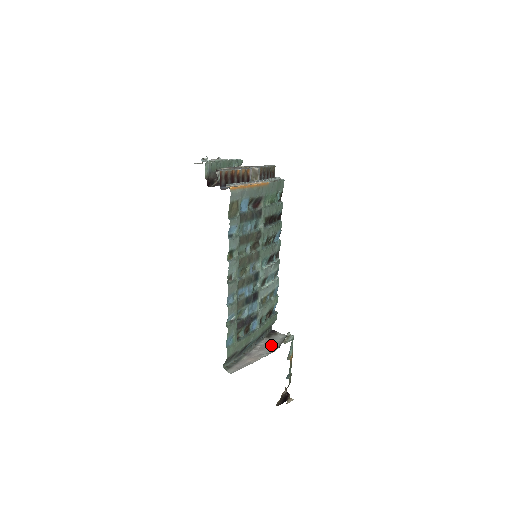
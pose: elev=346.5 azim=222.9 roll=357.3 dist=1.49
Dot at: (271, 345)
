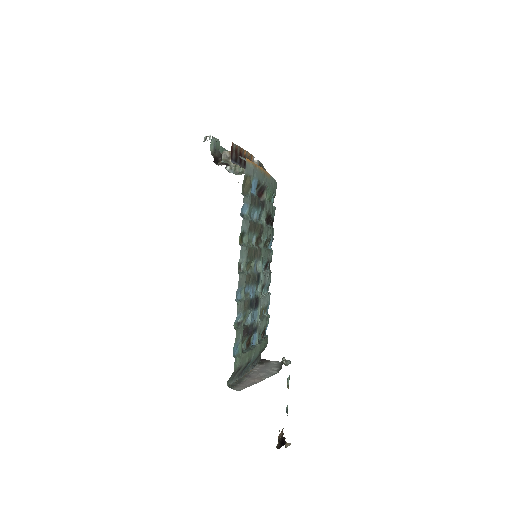
Dot at: (269, 369)
